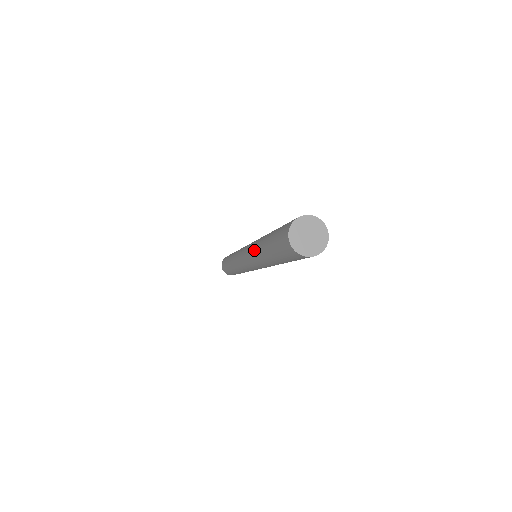
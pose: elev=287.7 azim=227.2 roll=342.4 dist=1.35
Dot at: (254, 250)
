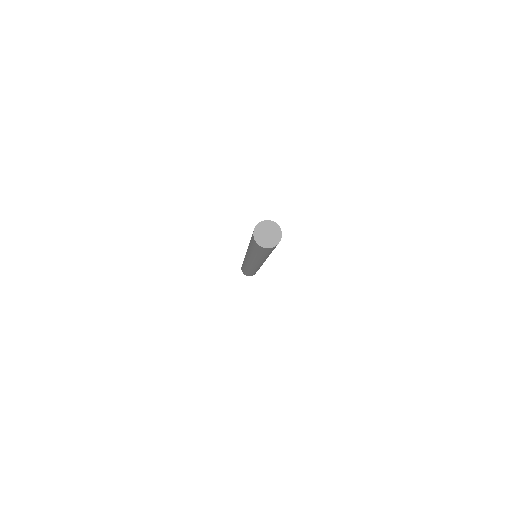
Dot at: occluded
